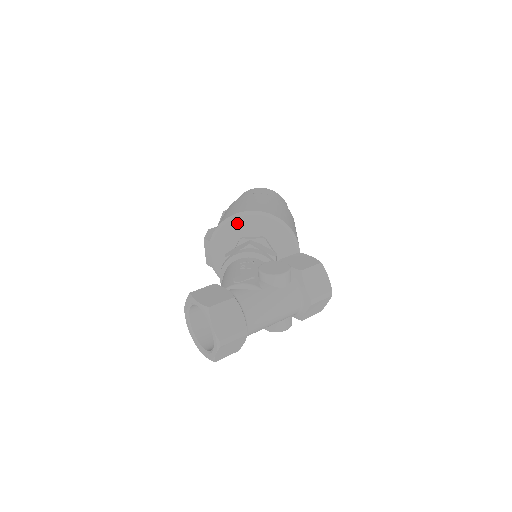
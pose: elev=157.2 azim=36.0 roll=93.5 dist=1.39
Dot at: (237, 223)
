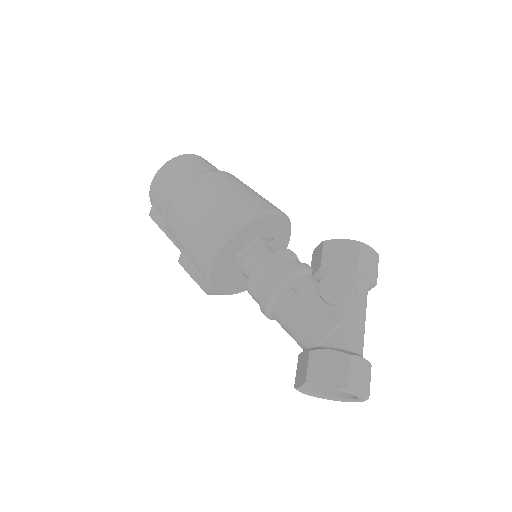
Dot at: (226, 249)
